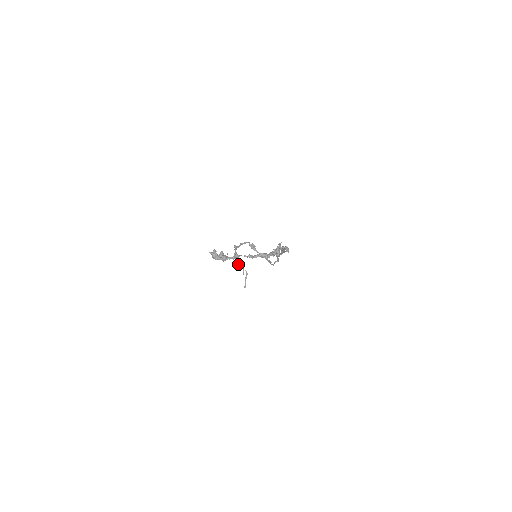
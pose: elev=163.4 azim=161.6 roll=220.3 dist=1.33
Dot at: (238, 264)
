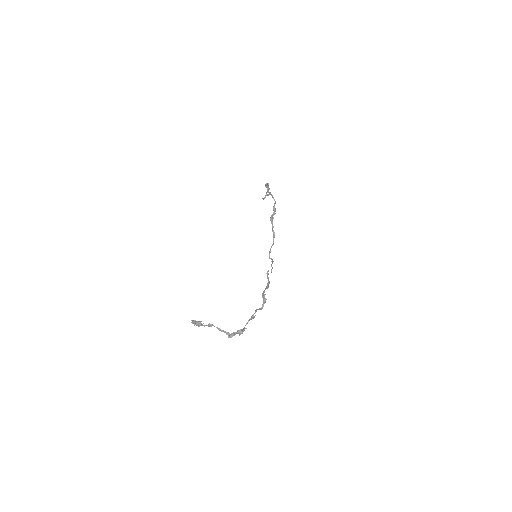
Dot at: (266, 186)
